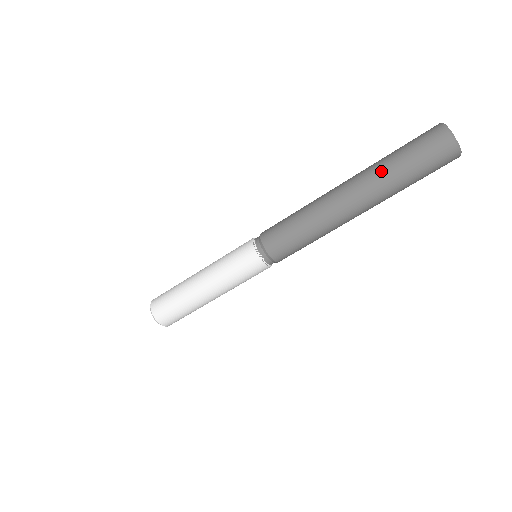
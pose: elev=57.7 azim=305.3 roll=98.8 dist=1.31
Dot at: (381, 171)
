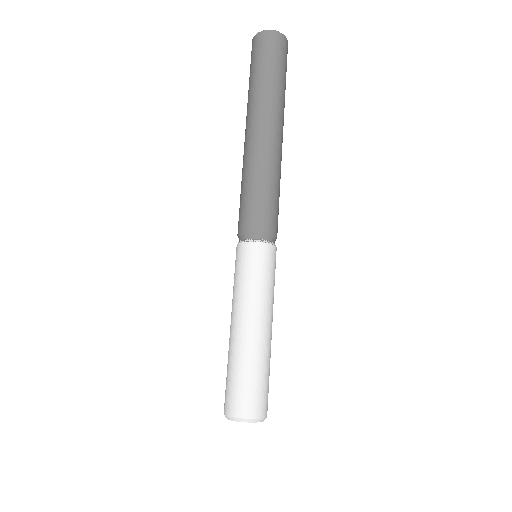
Dot at: (248, 99)
